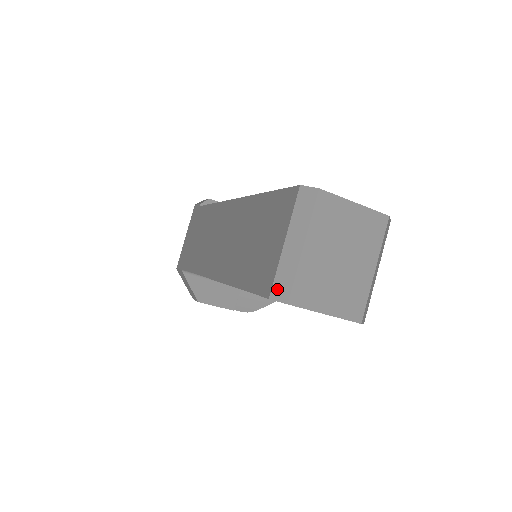
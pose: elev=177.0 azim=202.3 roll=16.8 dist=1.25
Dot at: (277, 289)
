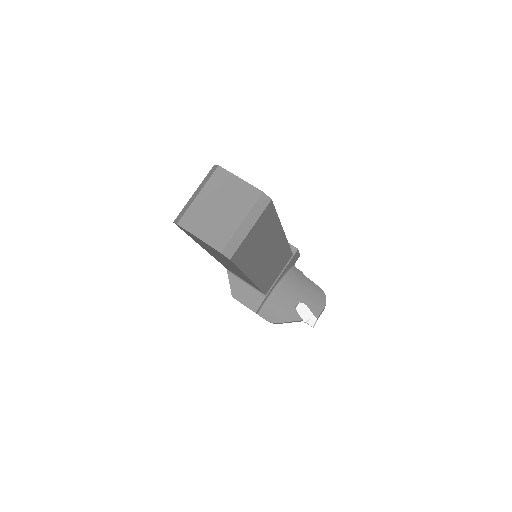
Dot at: (178, 217)
